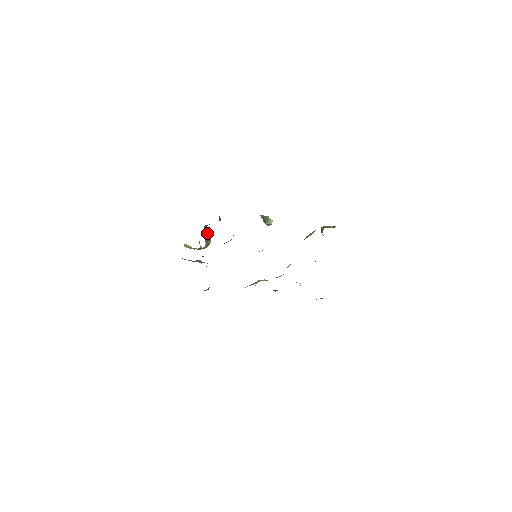
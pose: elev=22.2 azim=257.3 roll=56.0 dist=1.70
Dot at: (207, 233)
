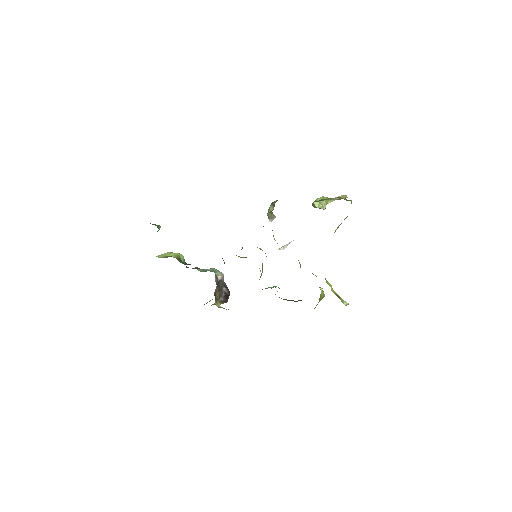
Dot at: occluded
